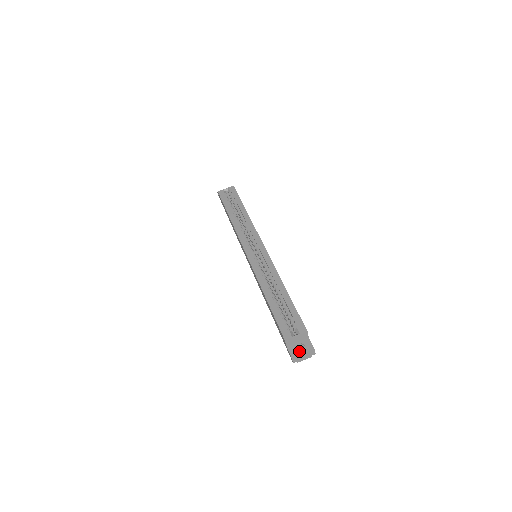
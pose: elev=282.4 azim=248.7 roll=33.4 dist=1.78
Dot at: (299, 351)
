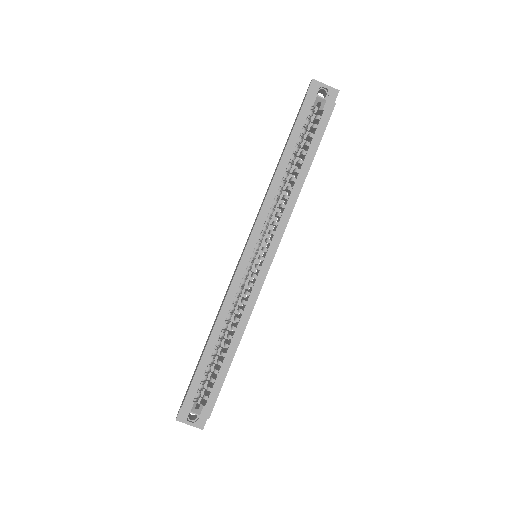
Dot at: occluded
